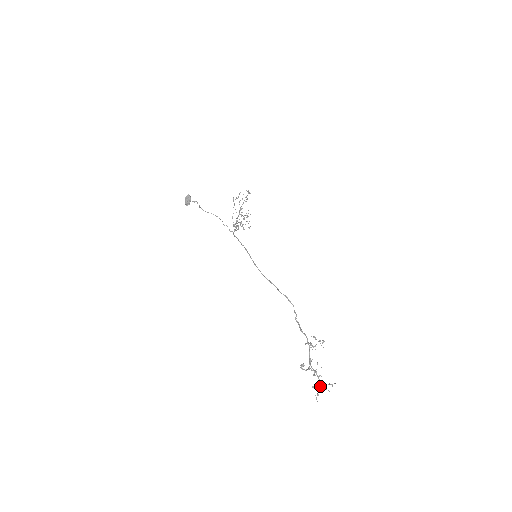
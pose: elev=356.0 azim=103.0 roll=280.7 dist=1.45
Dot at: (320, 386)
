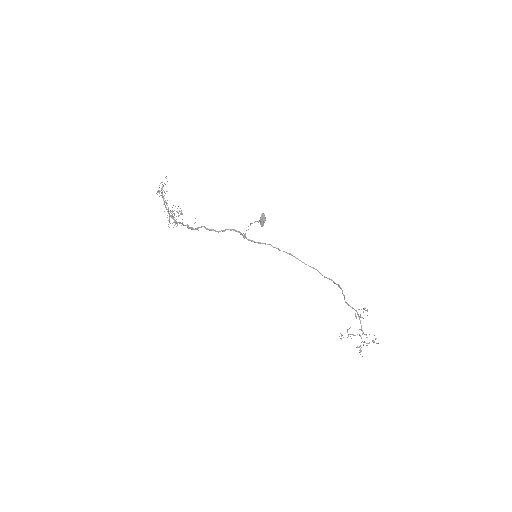
Dot at: occluded
